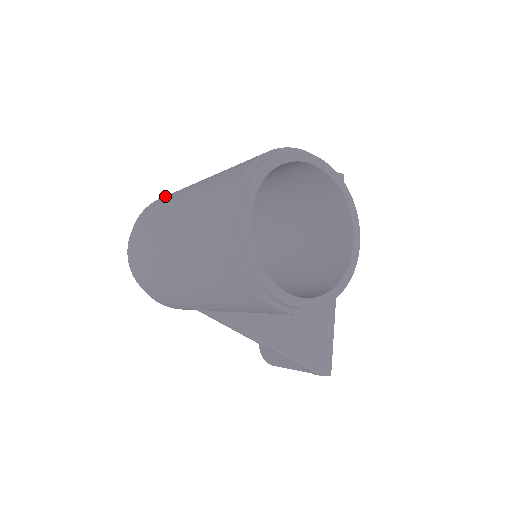
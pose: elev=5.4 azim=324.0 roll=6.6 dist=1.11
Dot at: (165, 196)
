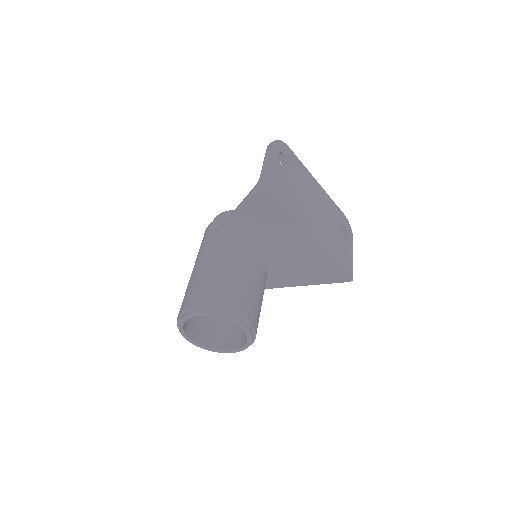
Dot at: occluded
